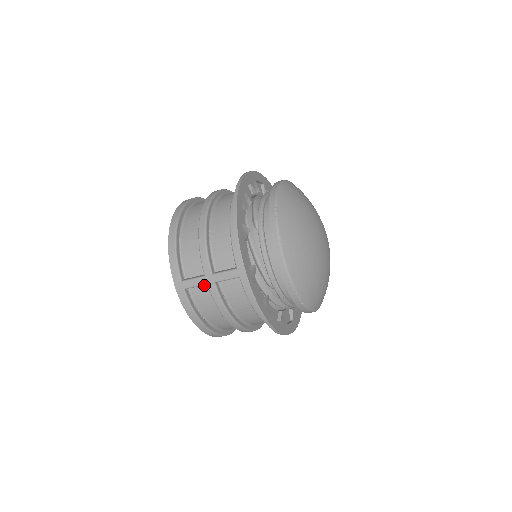
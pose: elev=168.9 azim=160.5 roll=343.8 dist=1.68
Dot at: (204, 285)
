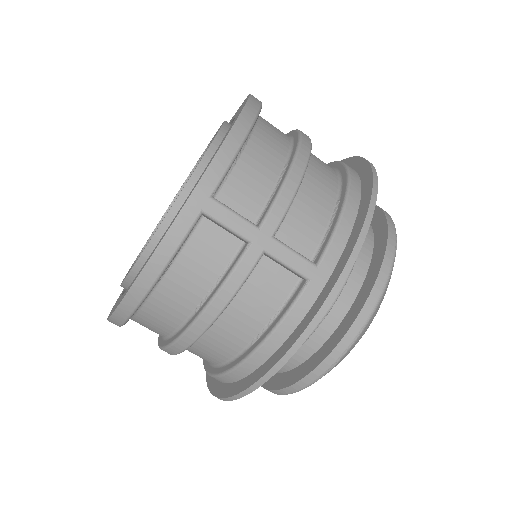
Dot at: (233, 237)
